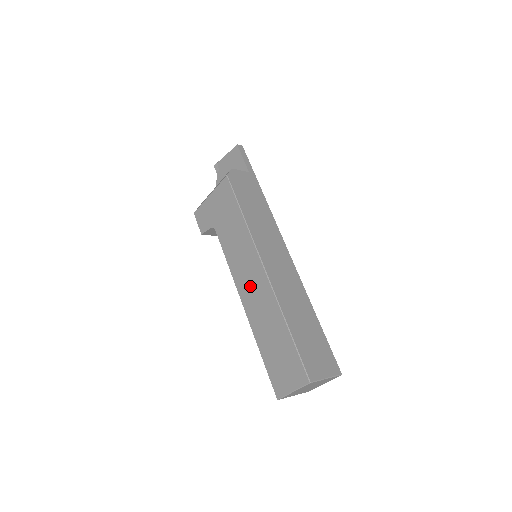
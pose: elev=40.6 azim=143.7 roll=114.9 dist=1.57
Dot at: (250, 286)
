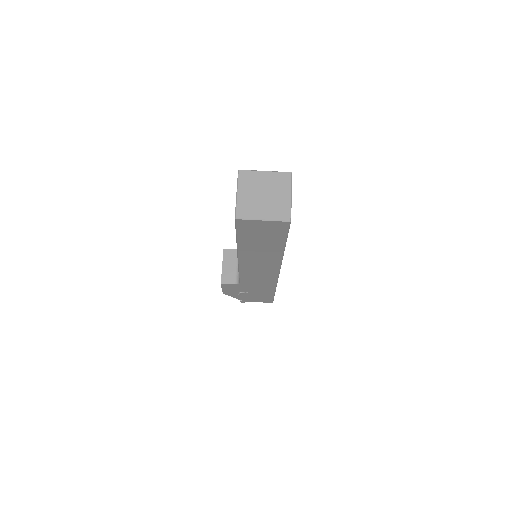
Dot at: occluded
